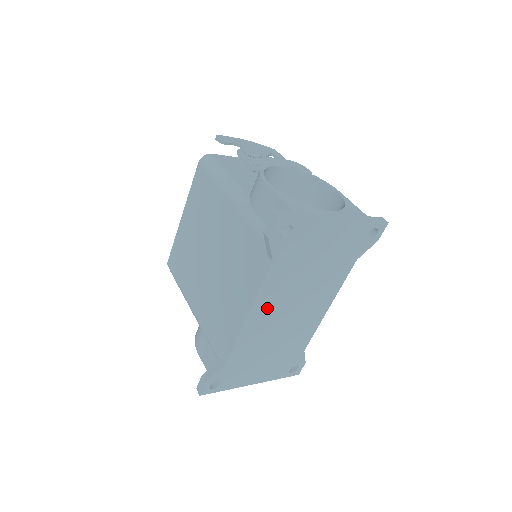
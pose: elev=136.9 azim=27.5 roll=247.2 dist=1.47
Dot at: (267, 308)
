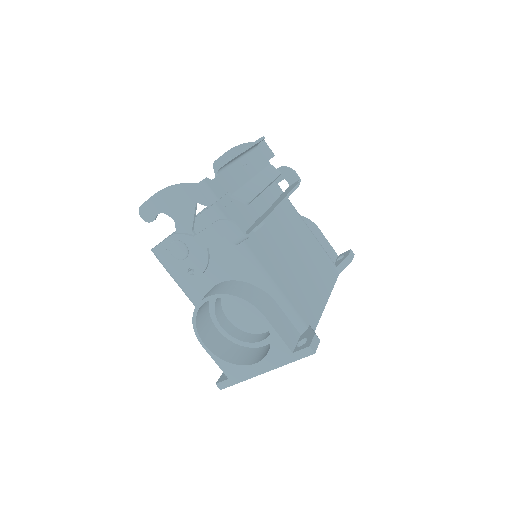
Dot at: occluded
